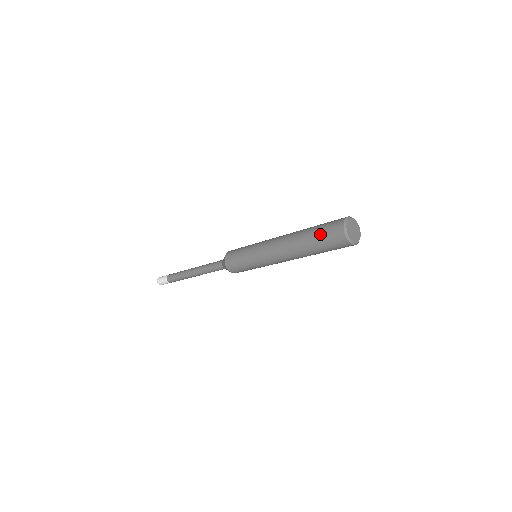
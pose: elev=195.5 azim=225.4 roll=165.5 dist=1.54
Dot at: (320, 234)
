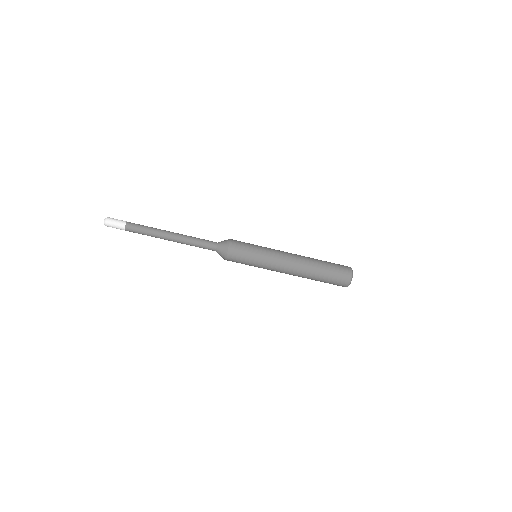
Dot at: (333, 264)
